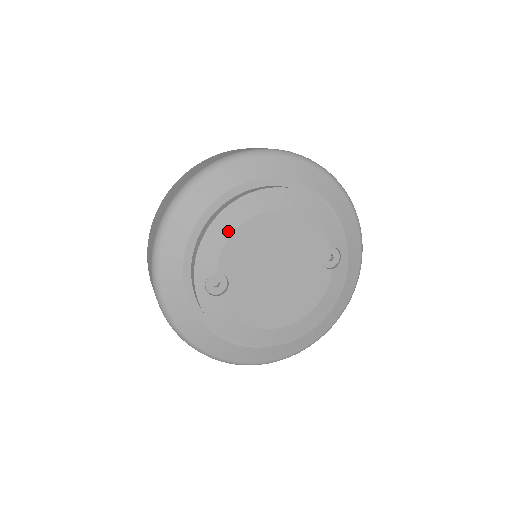
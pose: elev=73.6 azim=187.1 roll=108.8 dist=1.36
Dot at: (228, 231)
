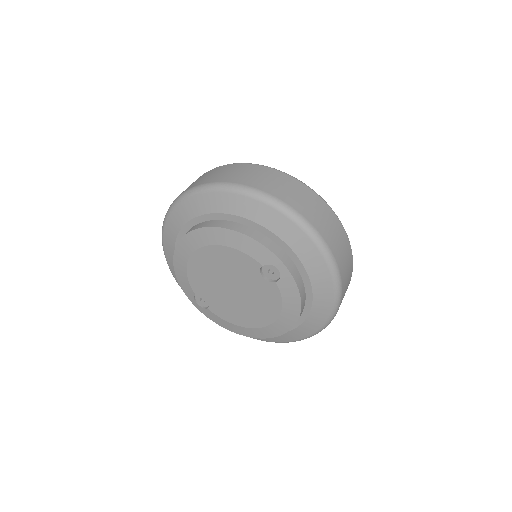
Dot at: (184, 268)
